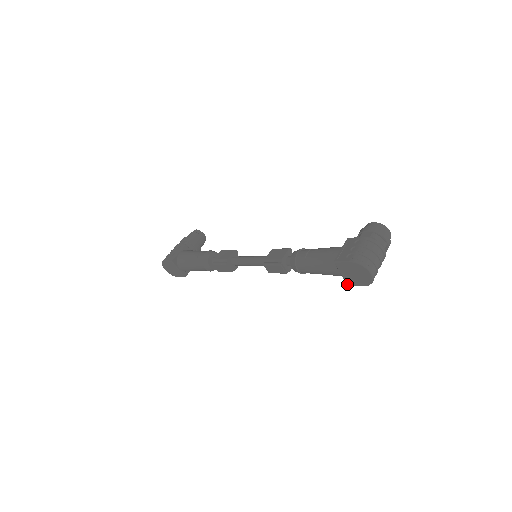
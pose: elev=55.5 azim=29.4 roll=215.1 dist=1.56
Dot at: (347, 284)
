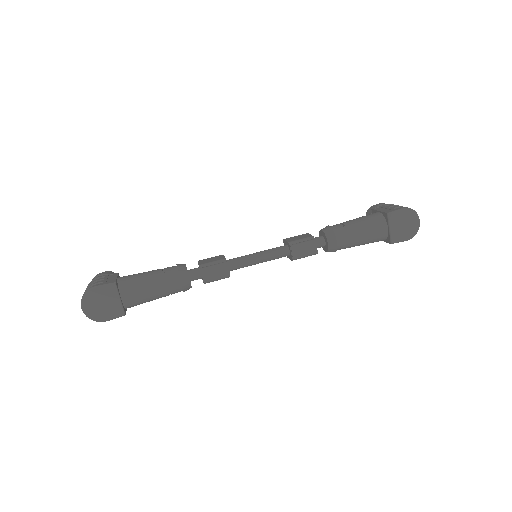
Dot at: (392, 242)
